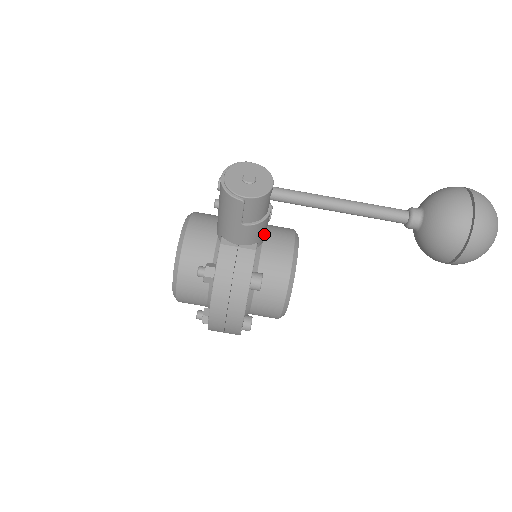
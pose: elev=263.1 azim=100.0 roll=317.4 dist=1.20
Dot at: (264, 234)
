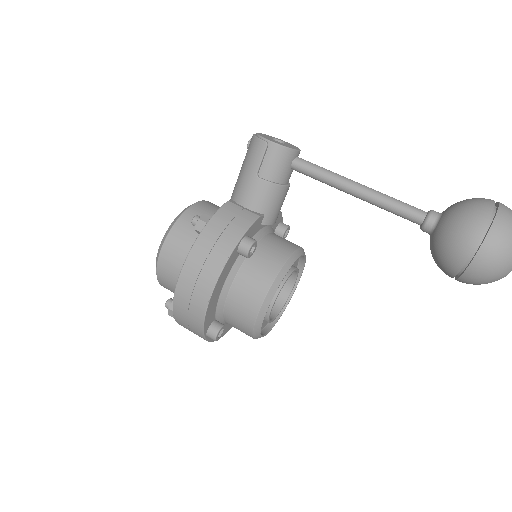
Dot at: (273, 213)
